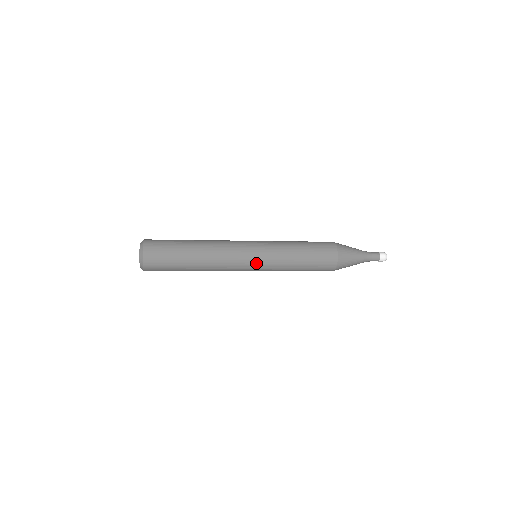
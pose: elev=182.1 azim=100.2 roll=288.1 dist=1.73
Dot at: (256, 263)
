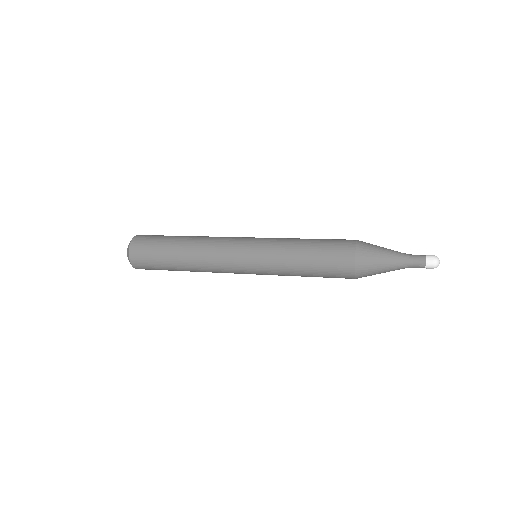
Dot at: (249, 267)
